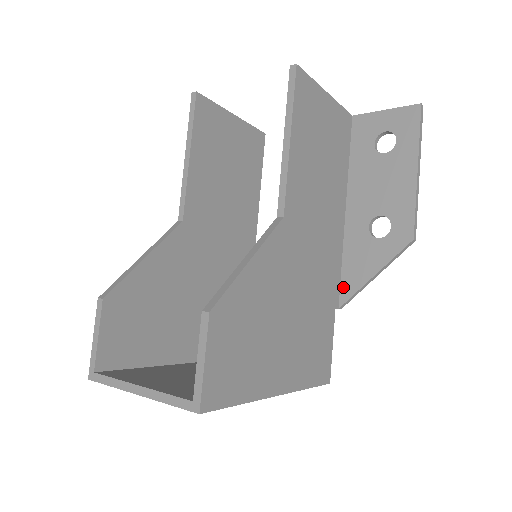
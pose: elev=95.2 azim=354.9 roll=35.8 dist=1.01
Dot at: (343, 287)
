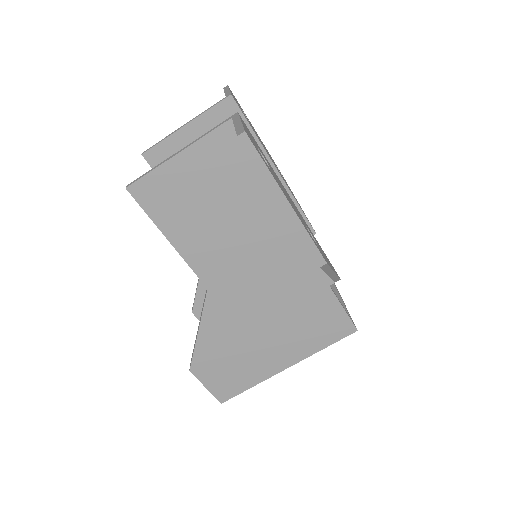
Dot at: occluded
